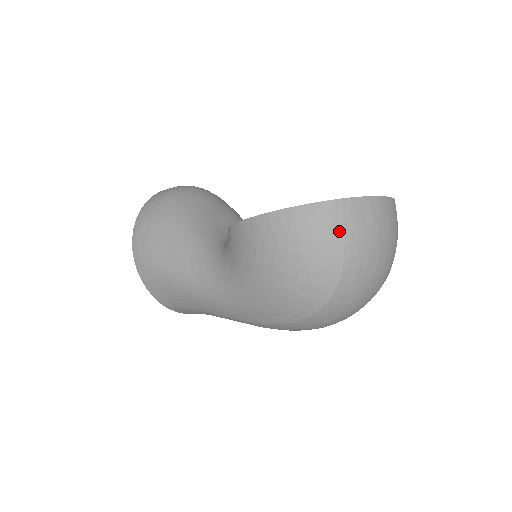
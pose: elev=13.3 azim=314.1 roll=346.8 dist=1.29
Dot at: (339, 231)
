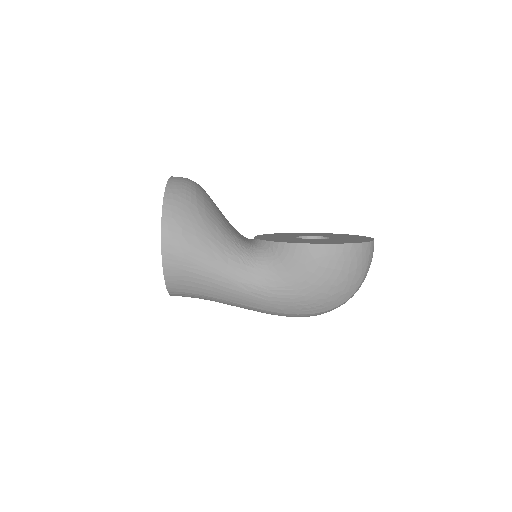
Dot at: (367, 262)
